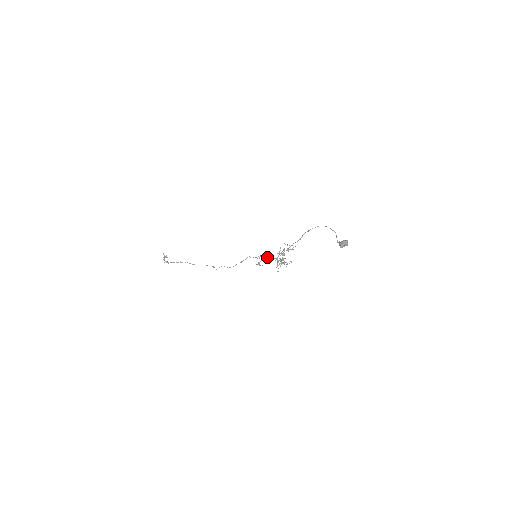
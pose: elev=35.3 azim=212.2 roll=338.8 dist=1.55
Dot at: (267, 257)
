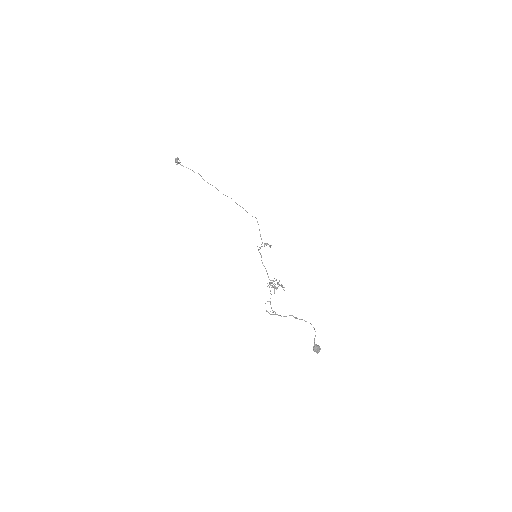
Dot at: occluded
